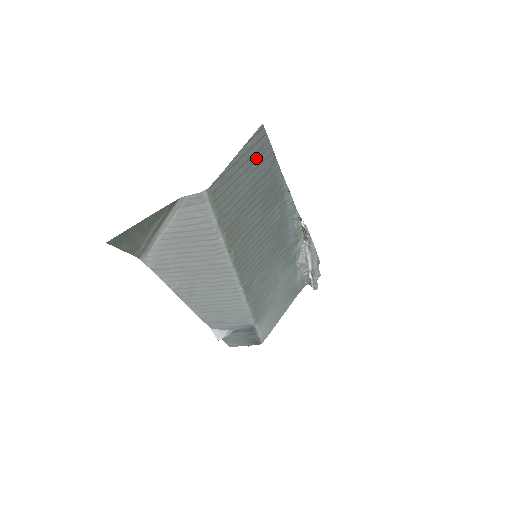
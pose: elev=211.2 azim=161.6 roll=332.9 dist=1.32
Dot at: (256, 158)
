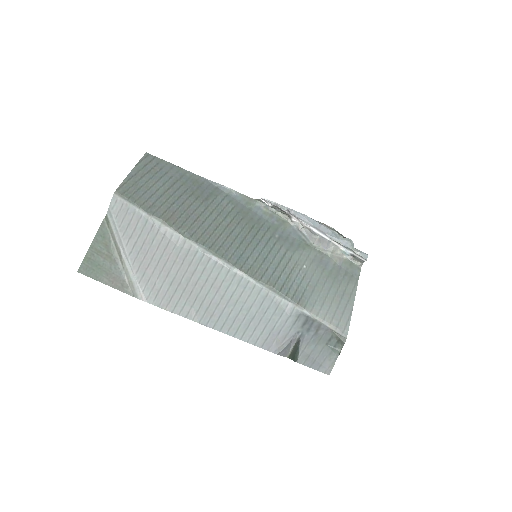
Dot at: (157, 171)
